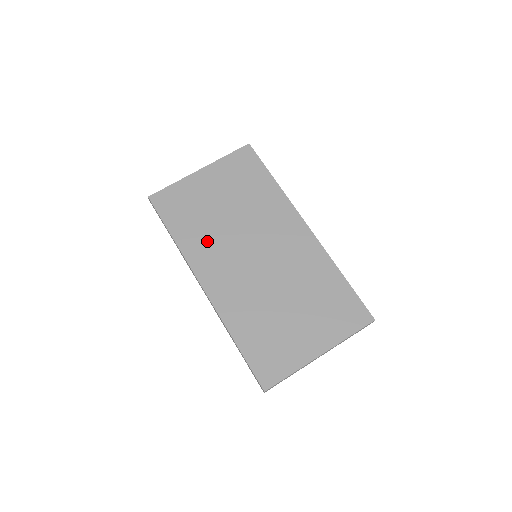
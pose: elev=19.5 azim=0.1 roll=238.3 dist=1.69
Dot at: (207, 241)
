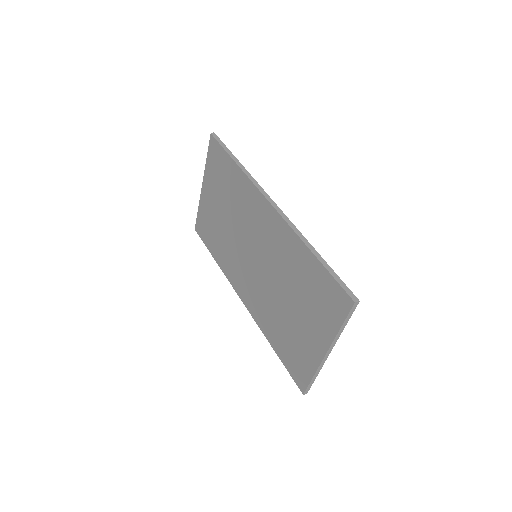
Dot at: (228, 255)
